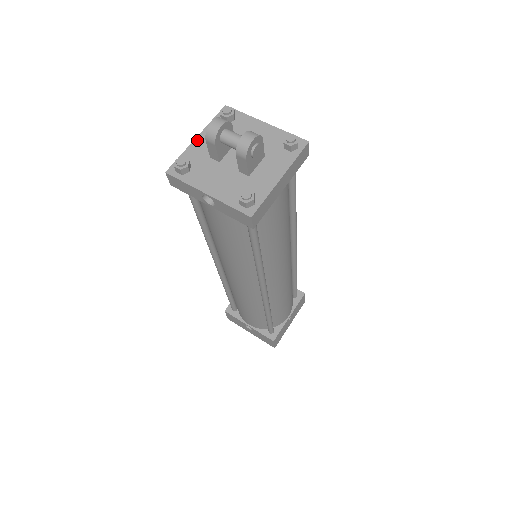
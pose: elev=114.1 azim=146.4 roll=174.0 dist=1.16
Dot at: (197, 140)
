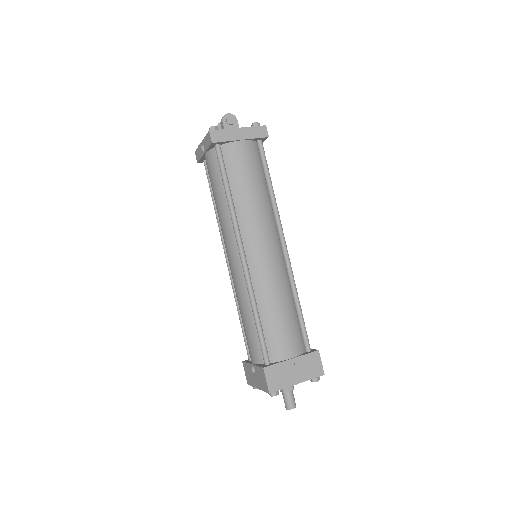
Dot at: occluded
